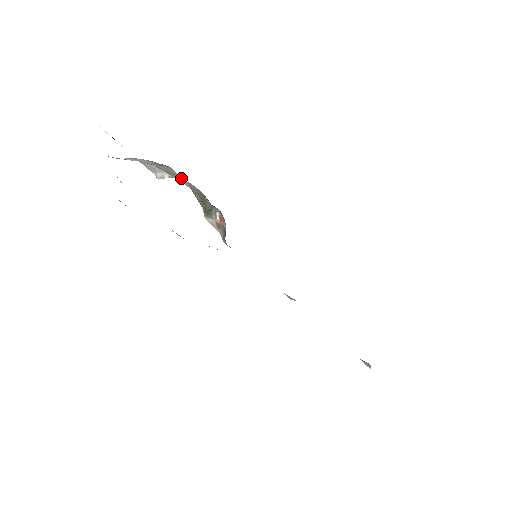
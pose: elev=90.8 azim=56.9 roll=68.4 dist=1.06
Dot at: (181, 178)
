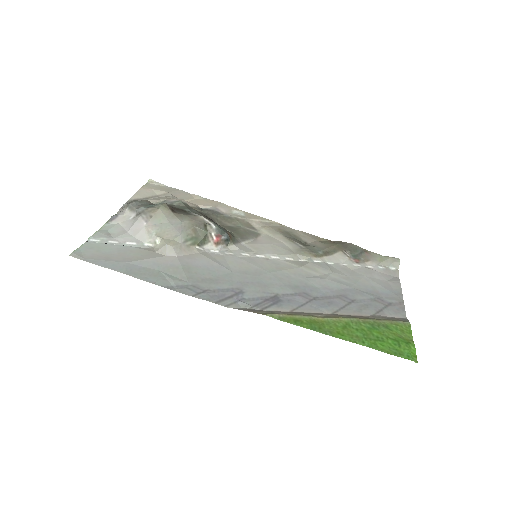
Dot at: (166, 249)
